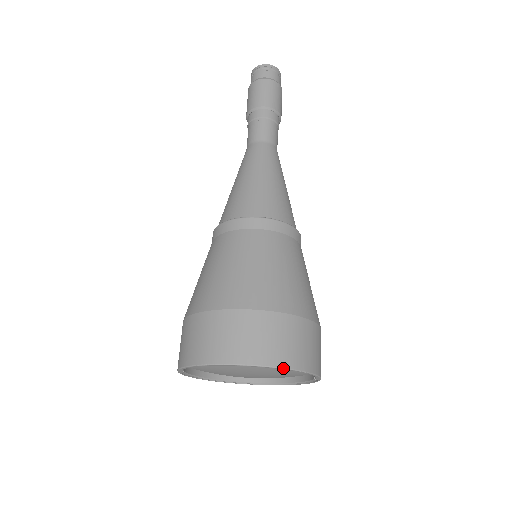
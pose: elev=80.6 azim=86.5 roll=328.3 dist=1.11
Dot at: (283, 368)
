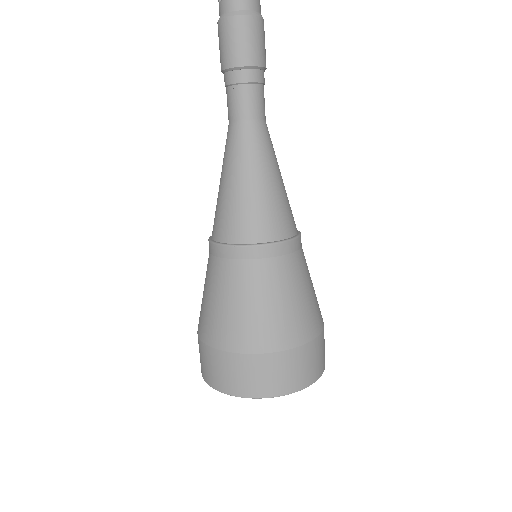
Dot at: occluded
